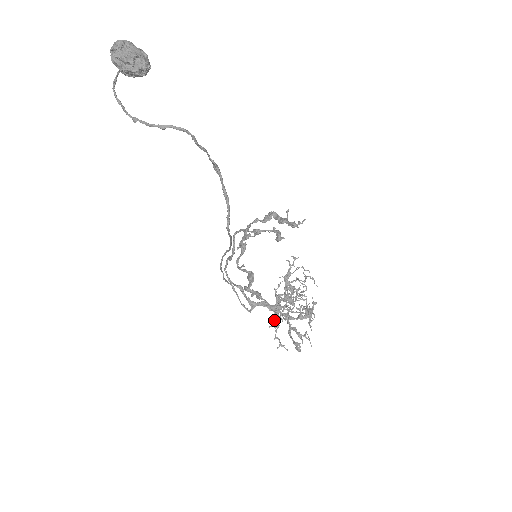
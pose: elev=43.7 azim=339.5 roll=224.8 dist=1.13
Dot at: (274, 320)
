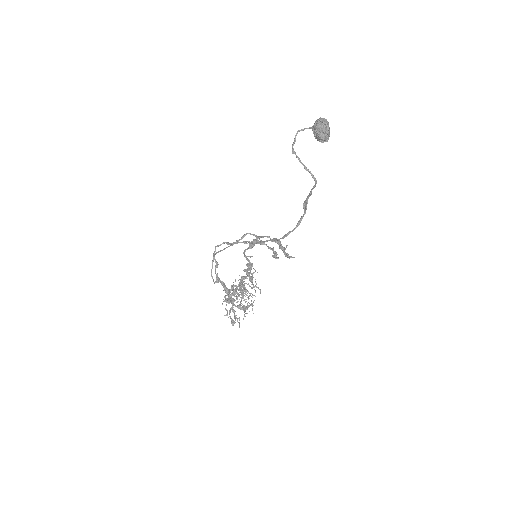
Dot at: (227, 298)
